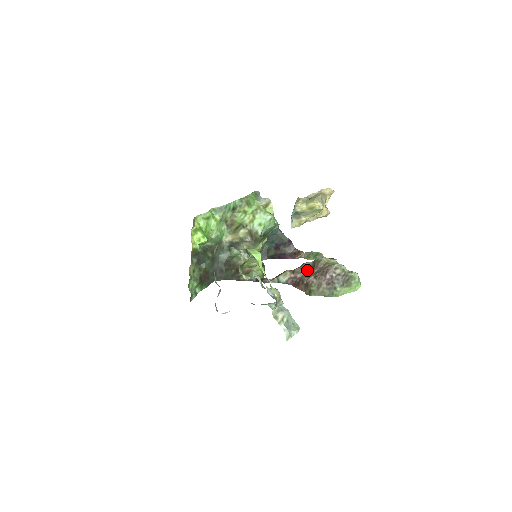
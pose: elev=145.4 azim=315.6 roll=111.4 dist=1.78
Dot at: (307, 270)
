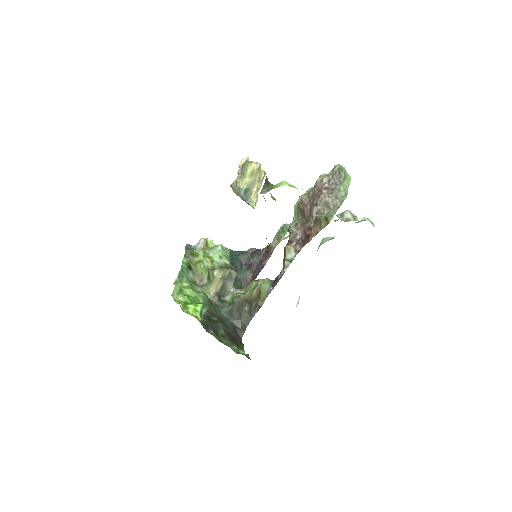
Dot at: (299, 225)
